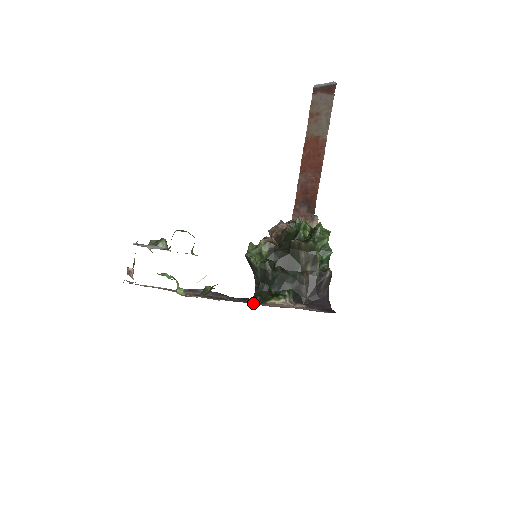
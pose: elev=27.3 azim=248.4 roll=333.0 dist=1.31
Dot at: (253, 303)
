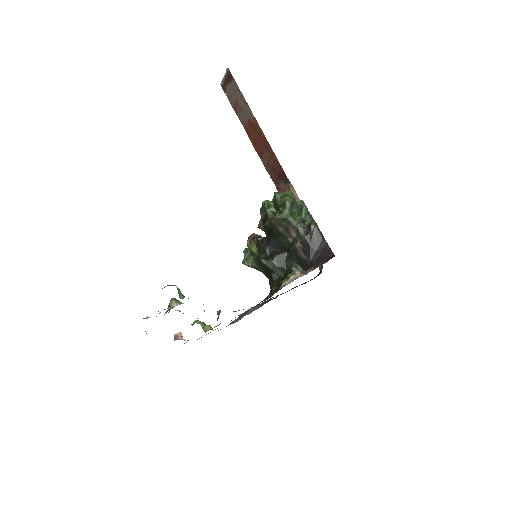
Dot at: occluded
